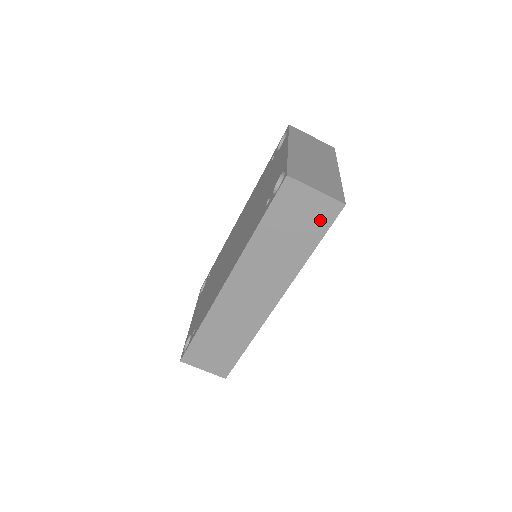
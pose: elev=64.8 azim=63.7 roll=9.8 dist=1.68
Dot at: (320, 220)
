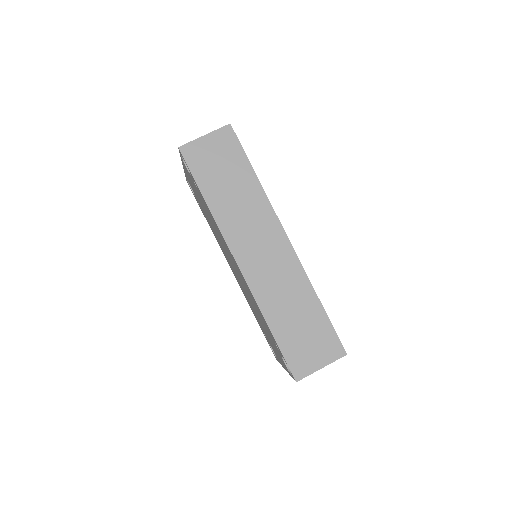
Dot at: (231, 149)
